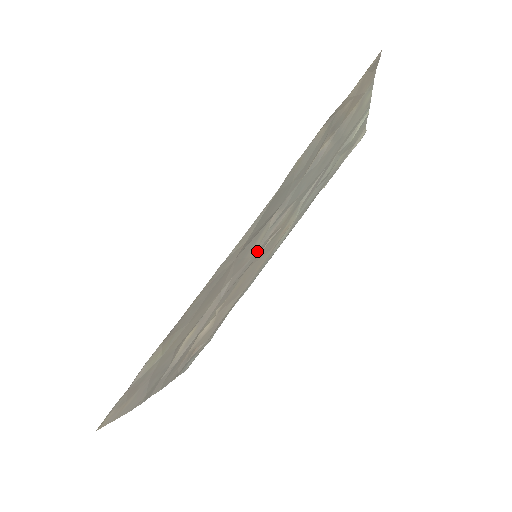
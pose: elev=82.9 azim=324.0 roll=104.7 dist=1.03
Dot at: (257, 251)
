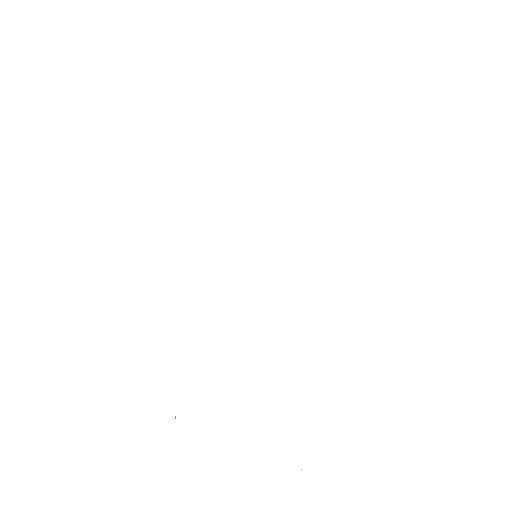
Dot at: occluded
